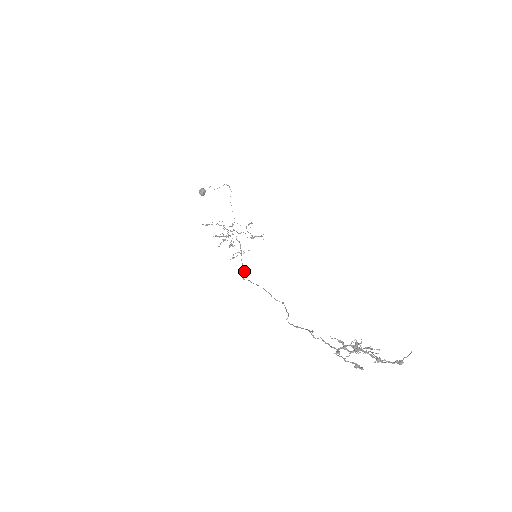
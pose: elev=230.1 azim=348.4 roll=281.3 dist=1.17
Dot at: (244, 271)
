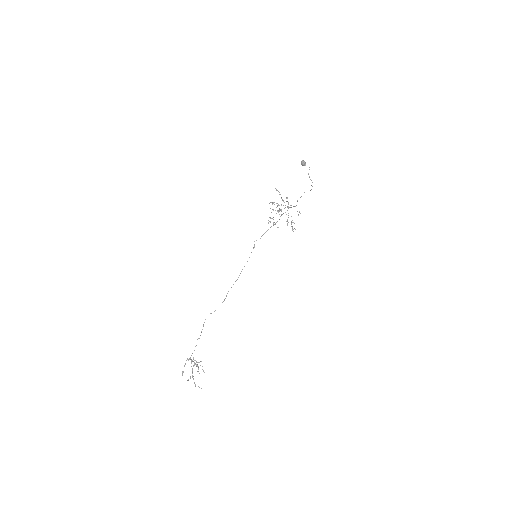
Dot at: (260, 238)
